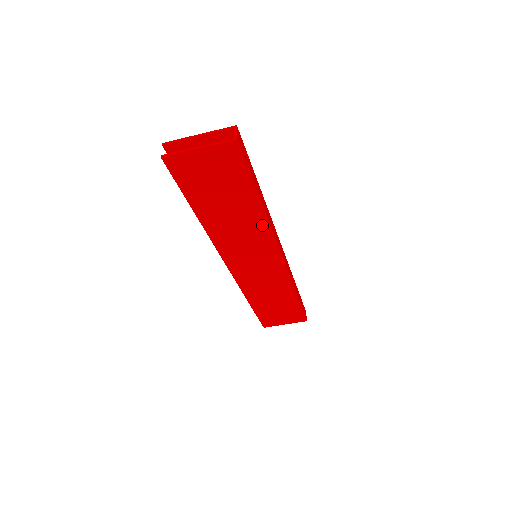
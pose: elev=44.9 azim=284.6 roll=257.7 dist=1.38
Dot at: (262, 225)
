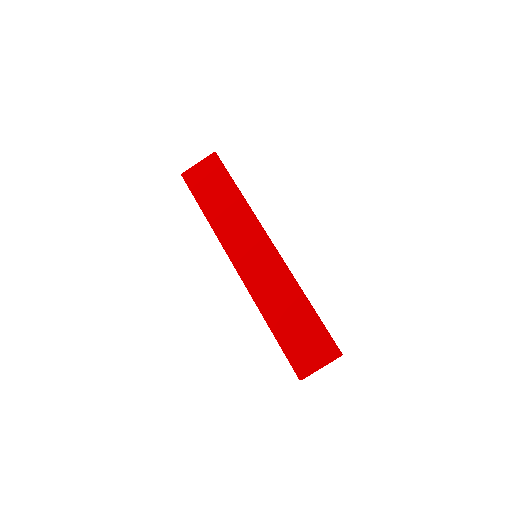
Dot at: (246, 211)
